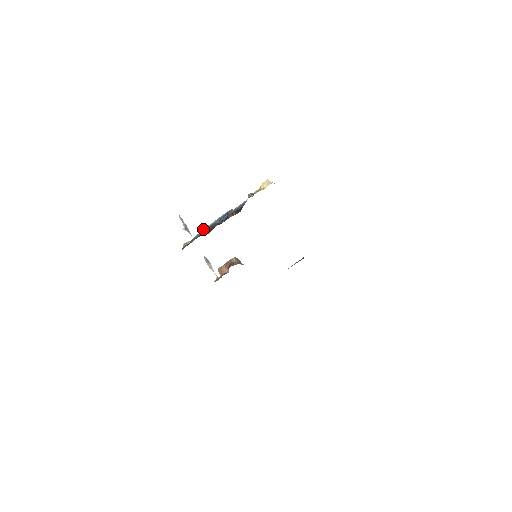
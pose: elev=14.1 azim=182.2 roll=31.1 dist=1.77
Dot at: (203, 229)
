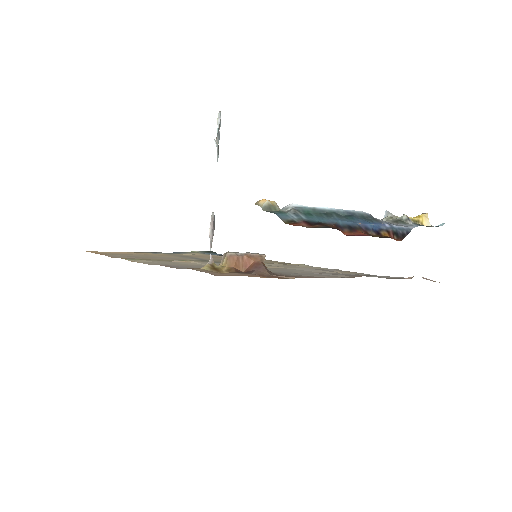
Dot at: occluded
